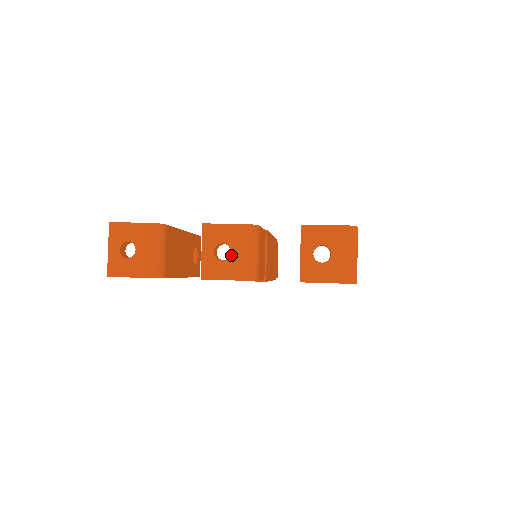
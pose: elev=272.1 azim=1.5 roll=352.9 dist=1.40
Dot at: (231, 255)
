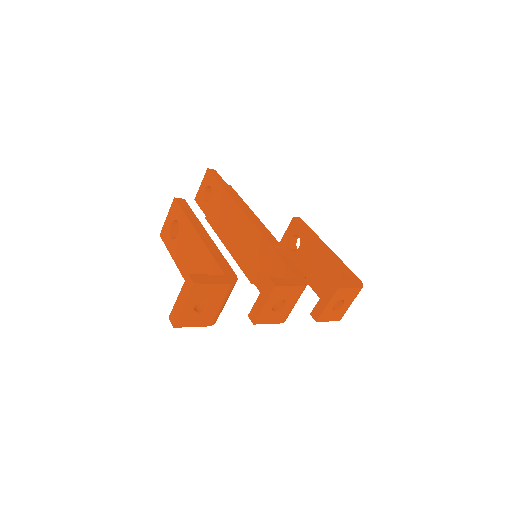
Dot at: (284, 308)
